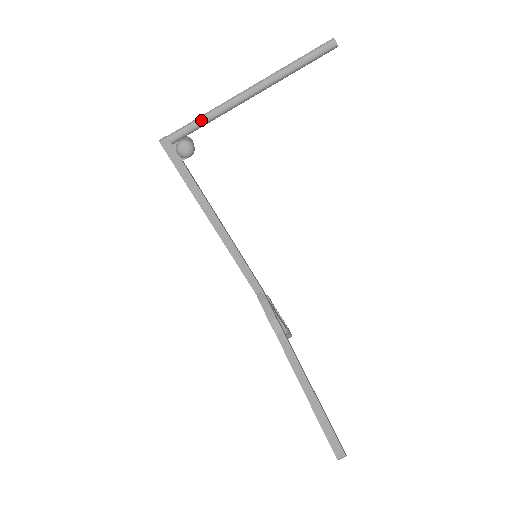
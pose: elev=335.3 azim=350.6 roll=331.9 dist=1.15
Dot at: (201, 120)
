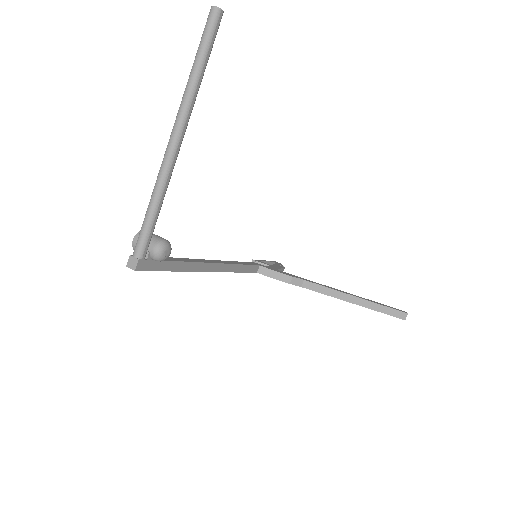
Dot at: (156, 212)
